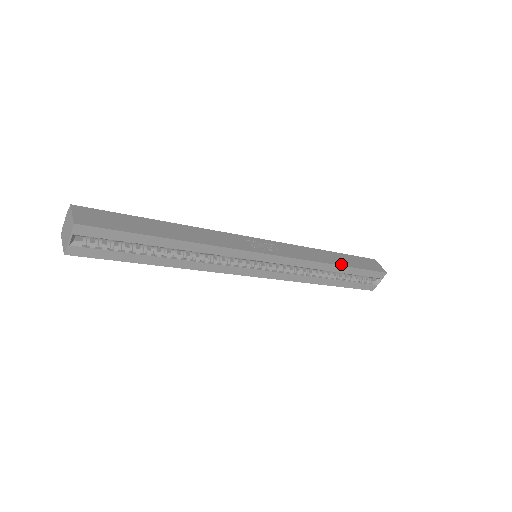
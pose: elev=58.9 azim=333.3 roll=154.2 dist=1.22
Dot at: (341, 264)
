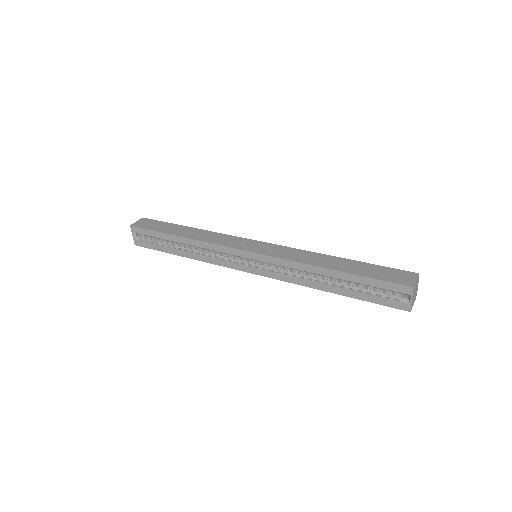
Dot at: (336, 269)
